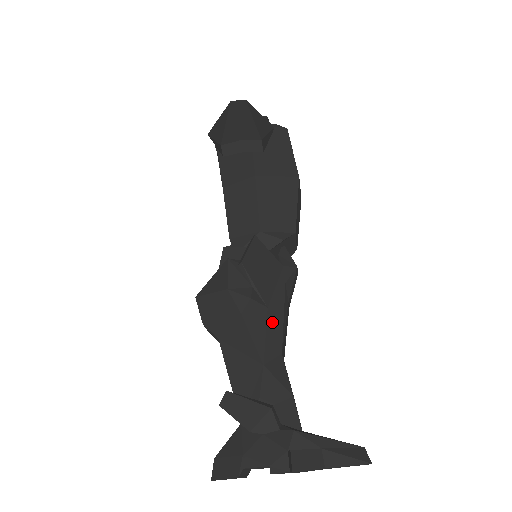
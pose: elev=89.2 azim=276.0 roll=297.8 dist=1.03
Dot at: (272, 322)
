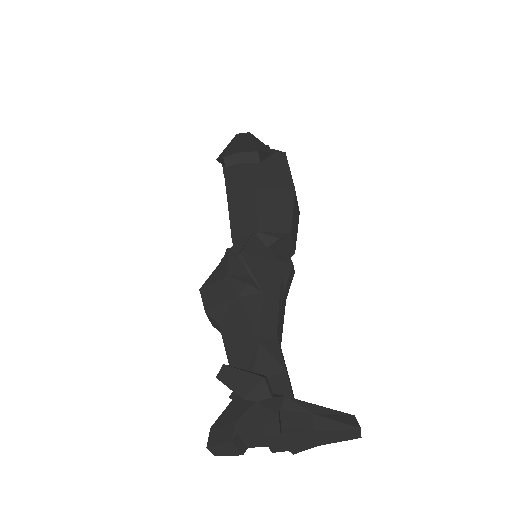
Dot at: (268, 306)
